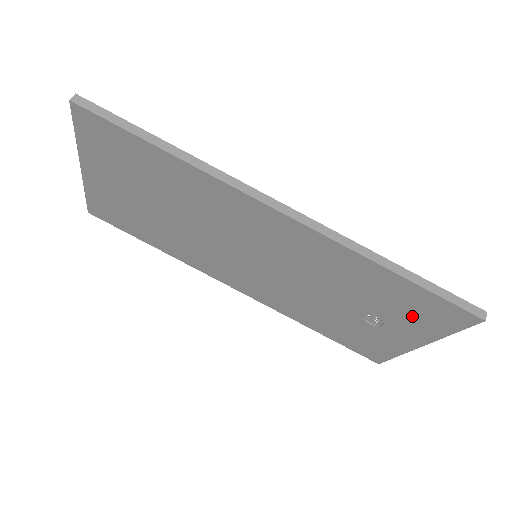
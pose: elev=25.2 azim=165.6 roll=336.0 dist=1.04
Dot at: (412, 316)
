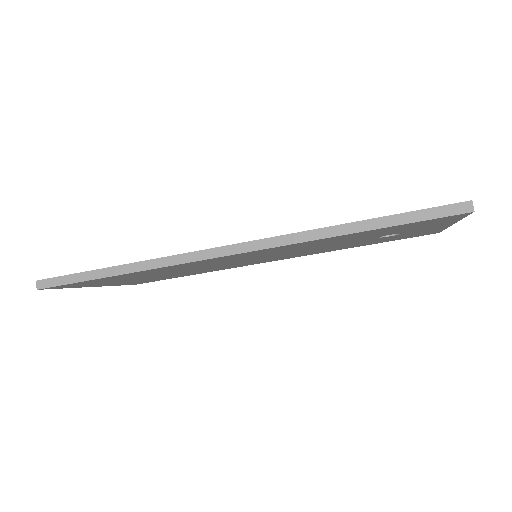
Dot at: (413, 228)
